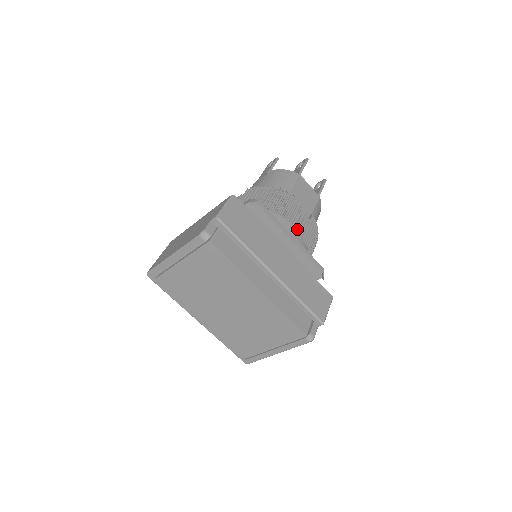
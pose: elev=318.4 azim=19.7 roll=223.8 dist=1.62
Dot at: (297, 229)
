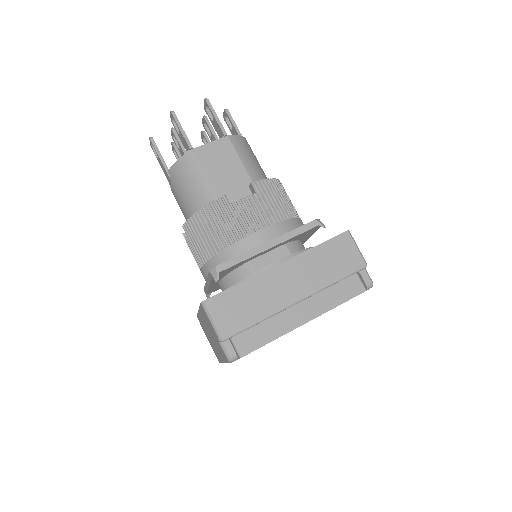
Dot at: (262, 226)
